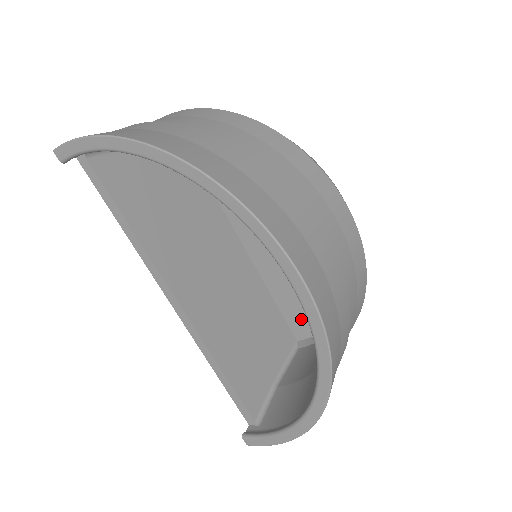
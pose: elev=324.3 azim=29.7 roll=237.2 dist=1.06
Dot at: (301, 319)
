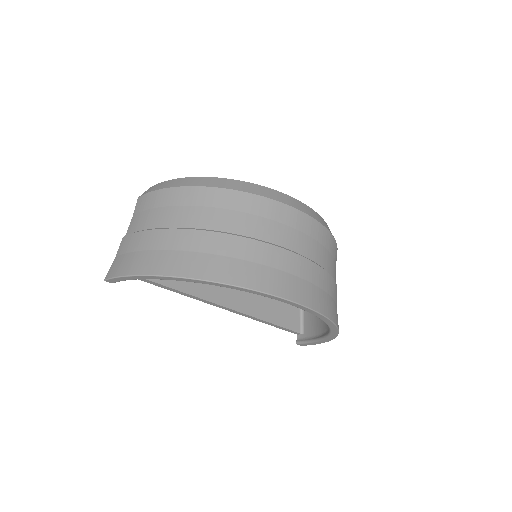
Dot at: occluded
